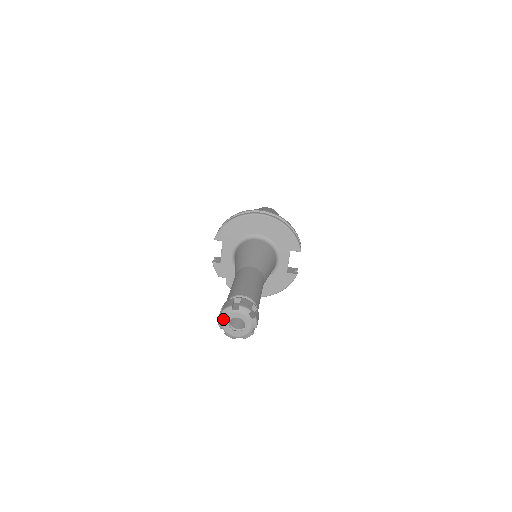
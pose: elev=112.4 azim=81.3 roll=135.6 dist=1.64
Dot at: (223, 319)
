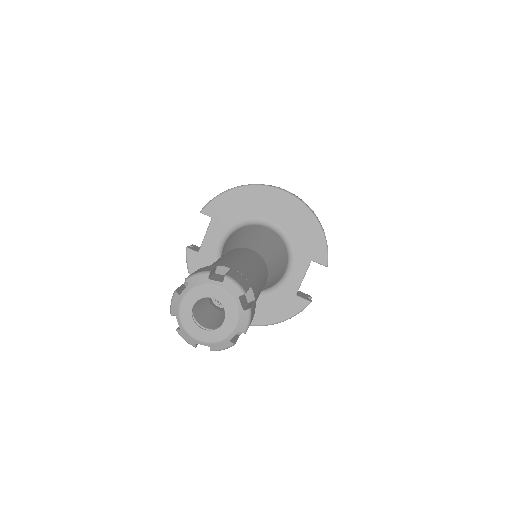
Dot at: (184, 294)
